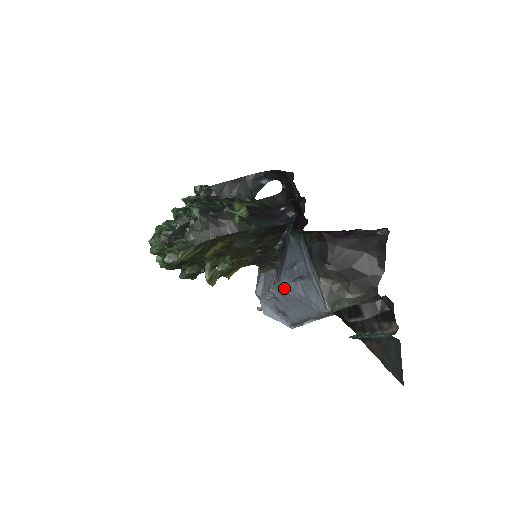
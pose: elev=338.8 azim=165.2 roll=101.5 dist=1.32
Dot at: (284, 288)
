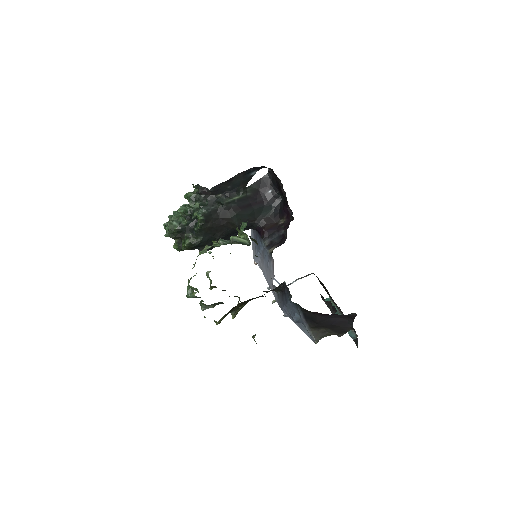
Dot at: occluded
